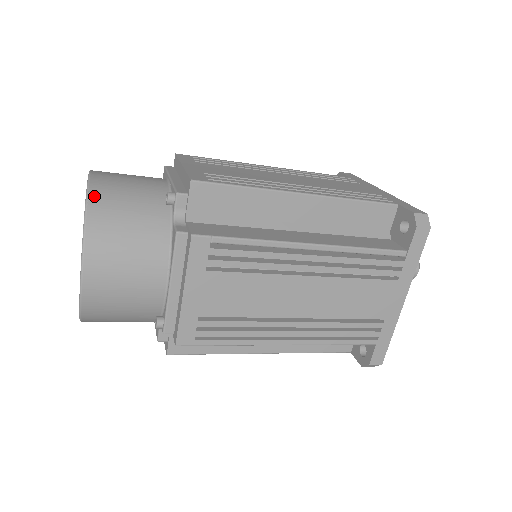
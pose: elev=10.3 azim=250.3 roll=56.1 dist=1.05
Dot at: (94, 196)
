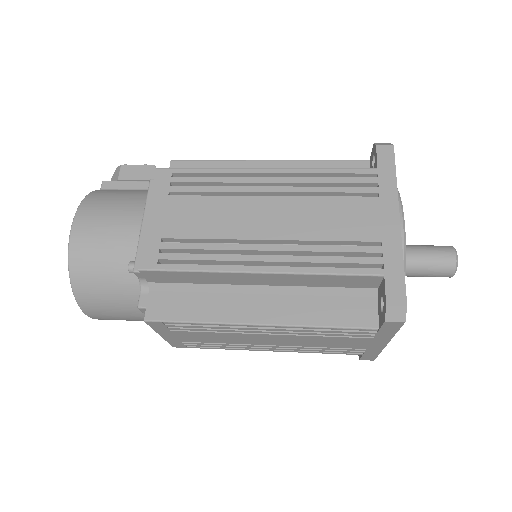
Dot at: (73, 263)
